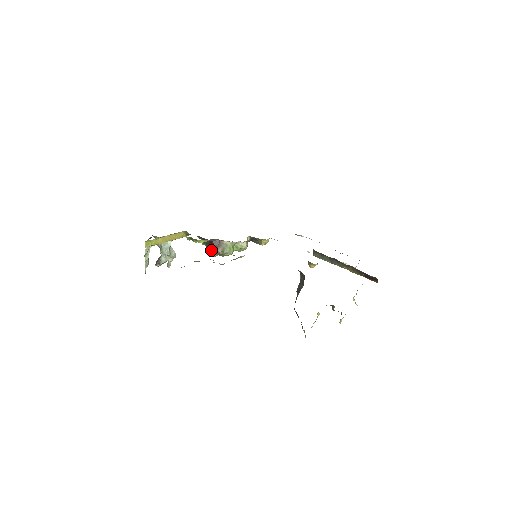
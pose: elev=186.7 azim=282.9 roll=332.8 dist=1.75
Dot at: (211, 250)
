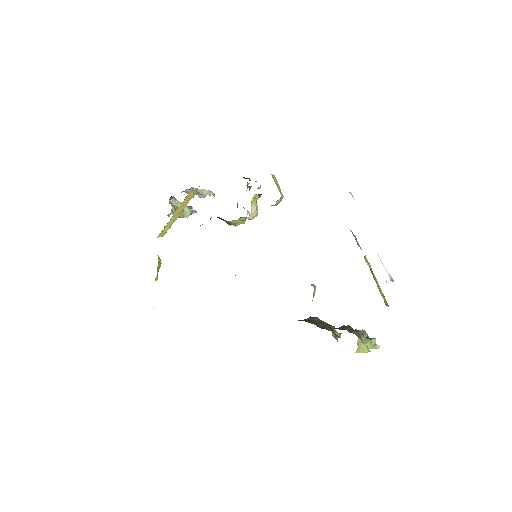
Dot at: occluded
